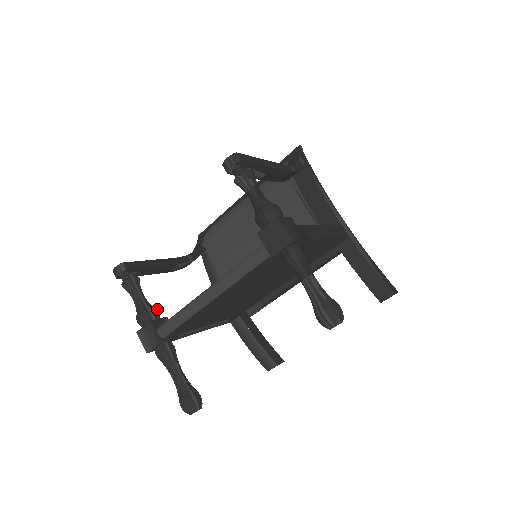
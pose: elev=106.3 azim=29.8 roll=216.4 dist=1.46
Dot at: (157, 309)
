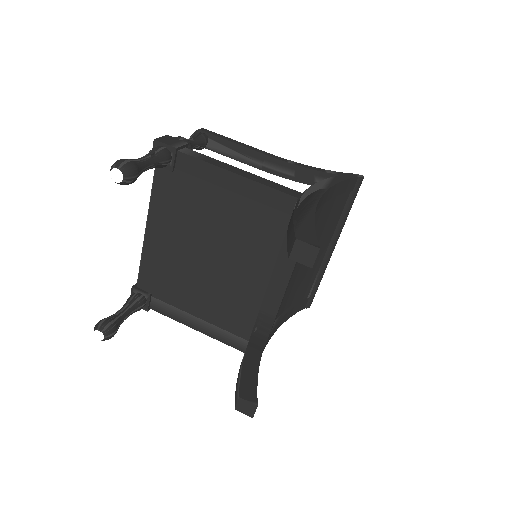
Dot at: occluded
